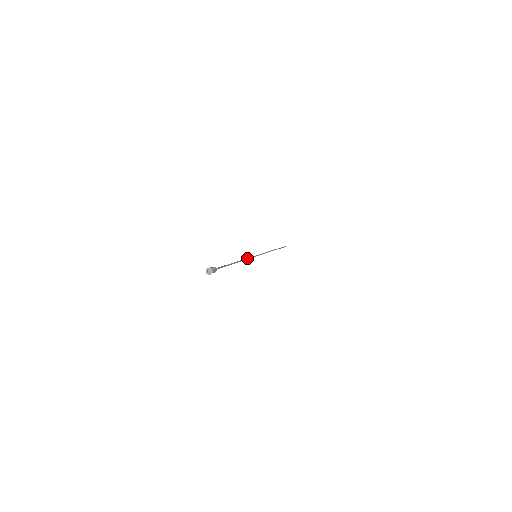
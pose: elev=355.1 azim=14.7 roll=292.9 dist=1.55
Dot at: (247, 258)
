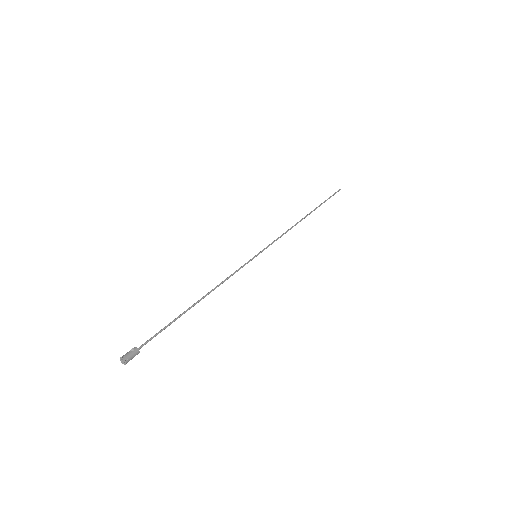
Dot at: (230, 275)
